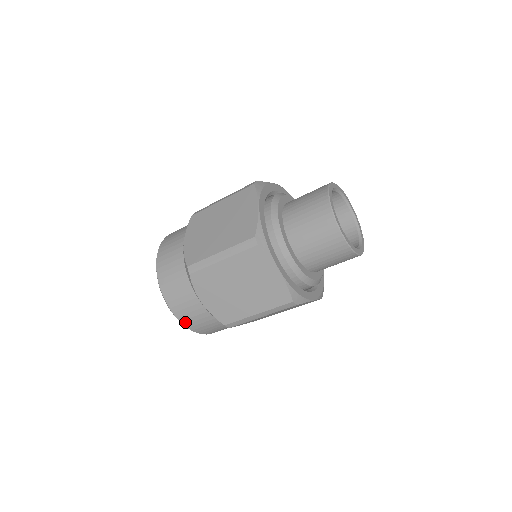
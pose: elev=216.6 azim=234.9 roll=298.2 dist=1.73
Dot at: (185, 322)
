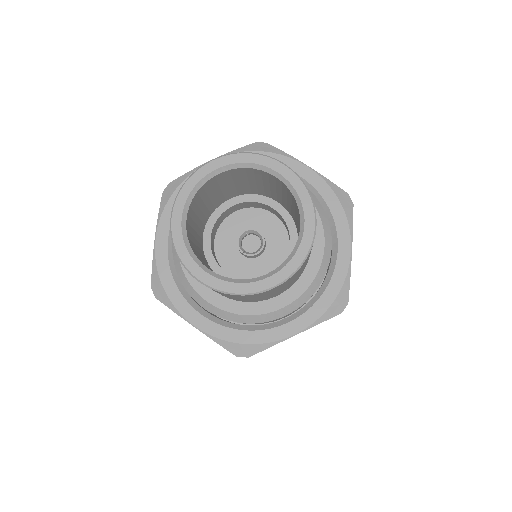
Dot at: occluded
